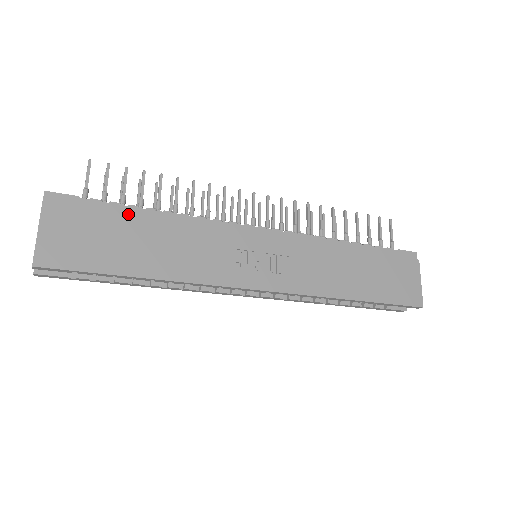
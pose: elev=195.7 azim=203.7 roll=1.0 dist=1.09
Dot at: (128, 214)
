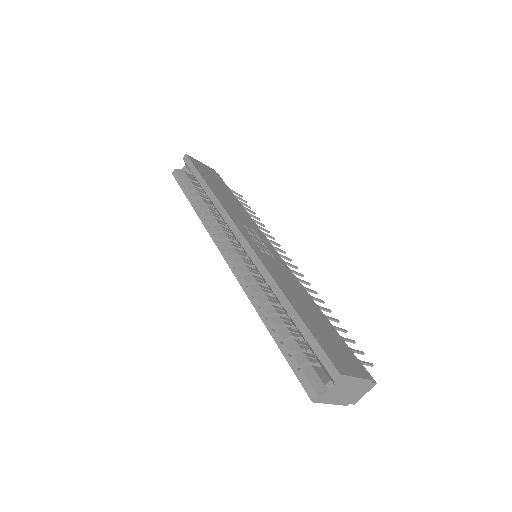
Dot at: occluded
